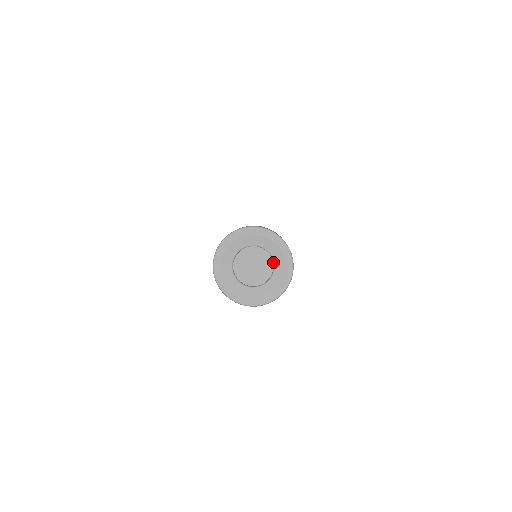
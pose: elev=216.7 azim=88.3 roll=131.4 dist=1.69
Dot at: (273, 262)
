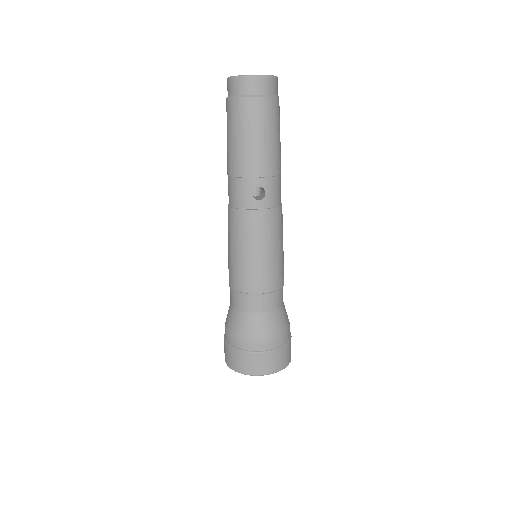
Dot at: occluded
